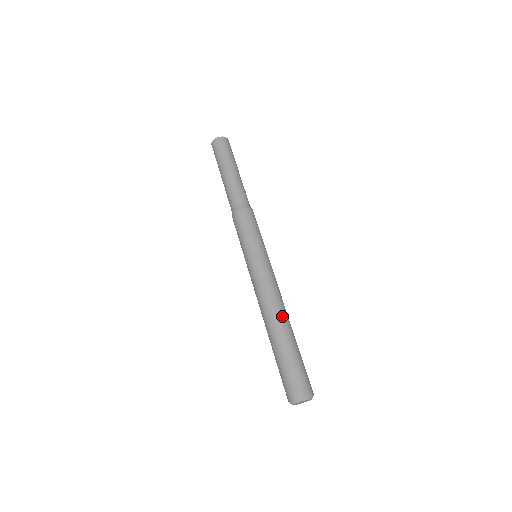
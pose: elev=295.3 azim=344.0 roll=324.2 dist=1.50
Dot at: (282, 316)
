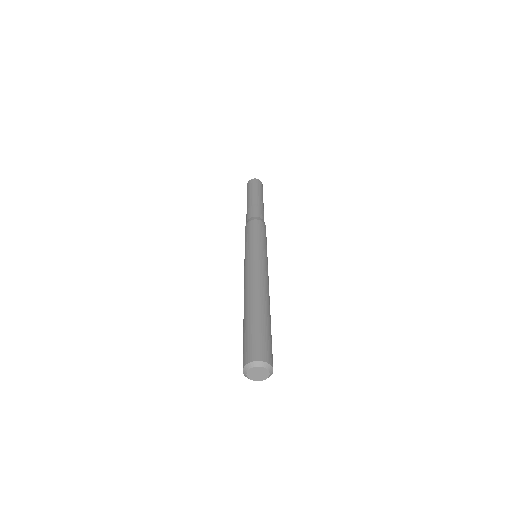
Dot at: (263, 295)
